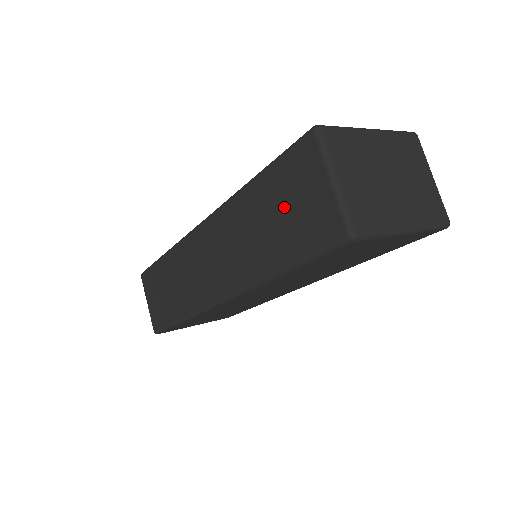
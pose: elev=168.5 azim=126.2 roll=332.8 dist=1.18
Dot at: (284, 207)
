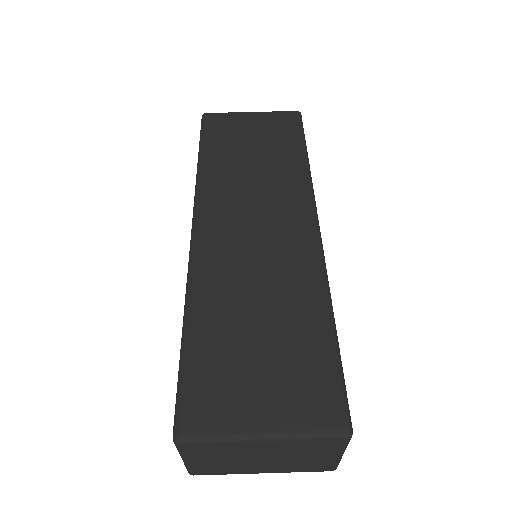
Dot at: occluded
